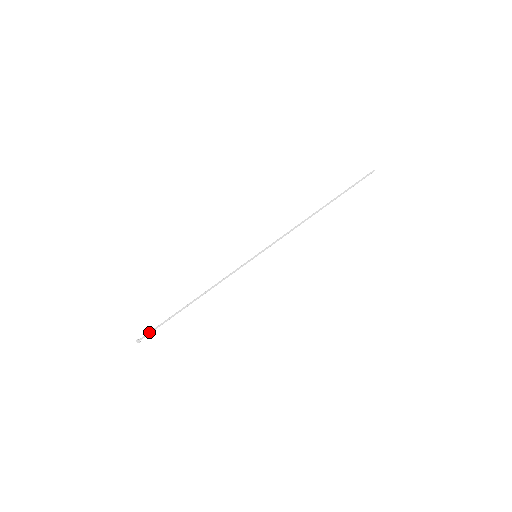
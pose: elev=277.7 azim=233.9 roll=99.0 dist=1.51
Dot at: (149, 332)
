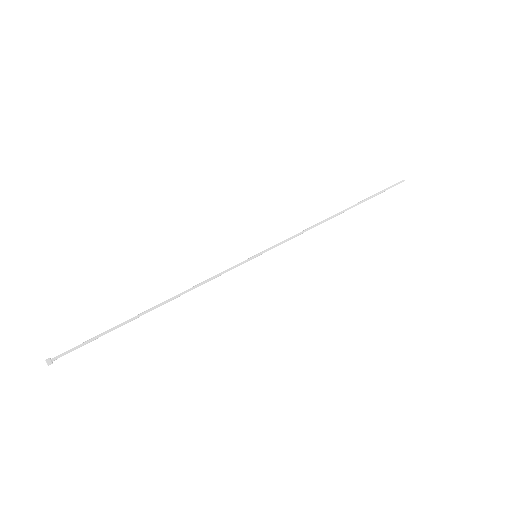
Dot at: (72, 348)
